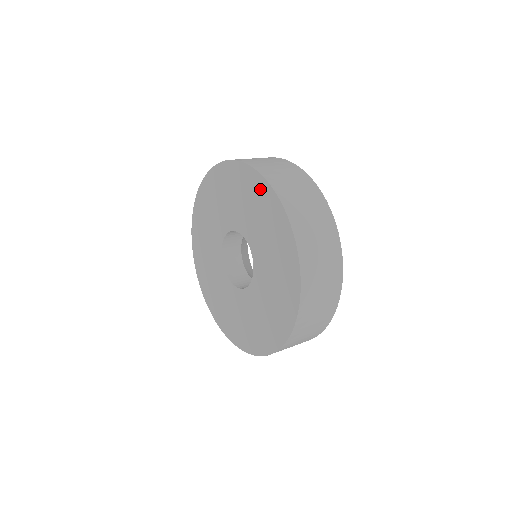
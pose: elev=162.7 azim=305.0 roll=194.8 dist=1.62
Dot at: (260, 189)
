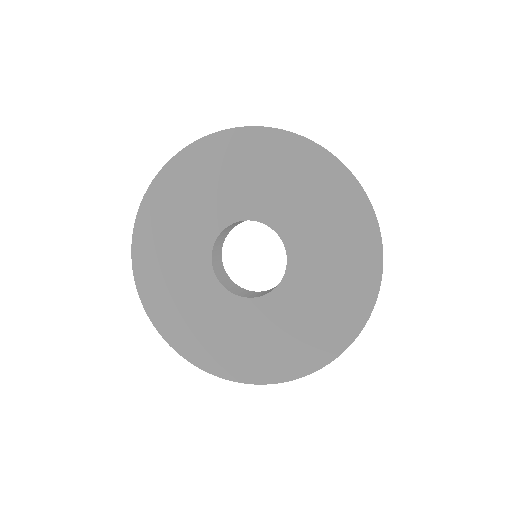
Dot at: (238, 144)
